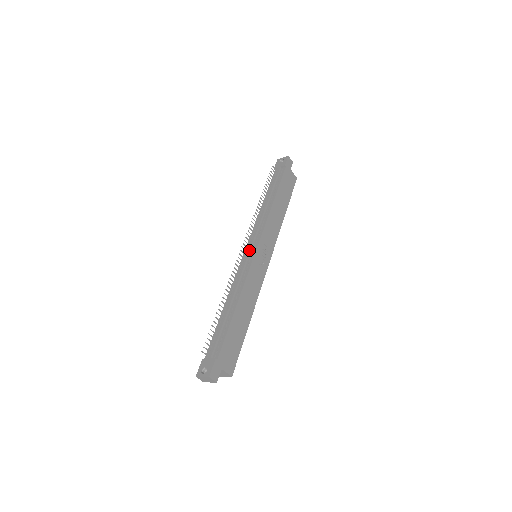
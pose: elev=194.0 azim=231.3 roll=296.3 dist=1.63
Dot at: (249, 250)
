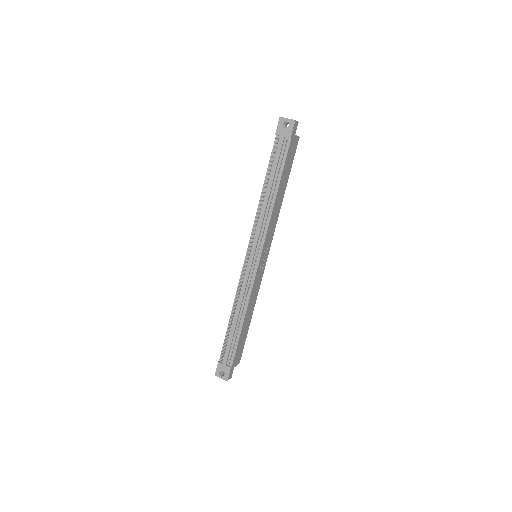
Dot at: (252, 261)
